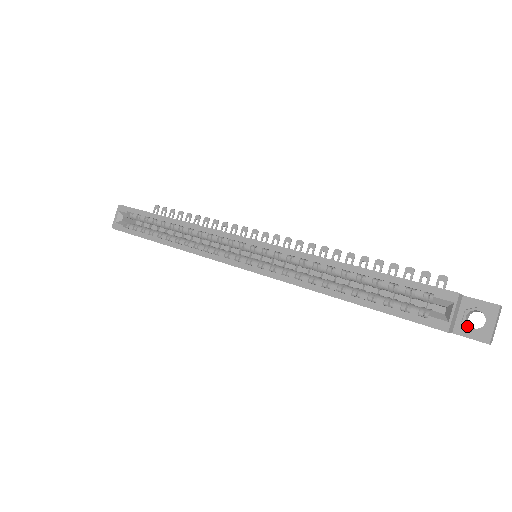
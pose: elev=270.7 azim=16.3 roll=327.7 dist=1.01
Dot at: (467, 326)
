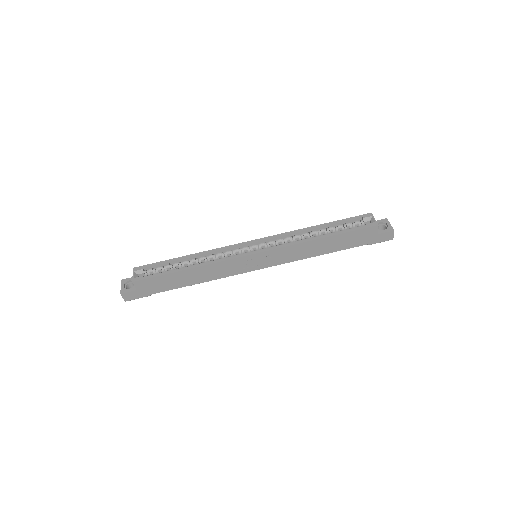
Dot at: (381, 231)
